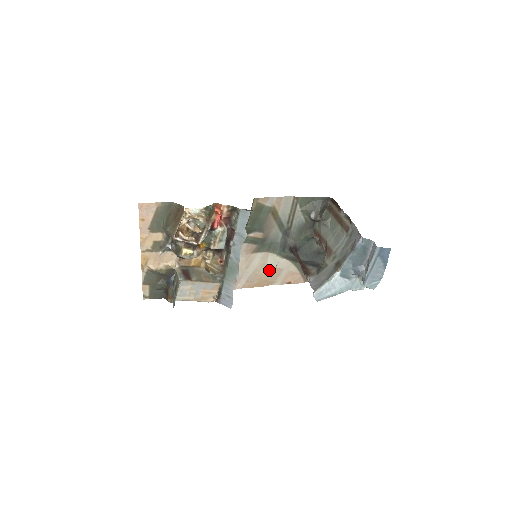
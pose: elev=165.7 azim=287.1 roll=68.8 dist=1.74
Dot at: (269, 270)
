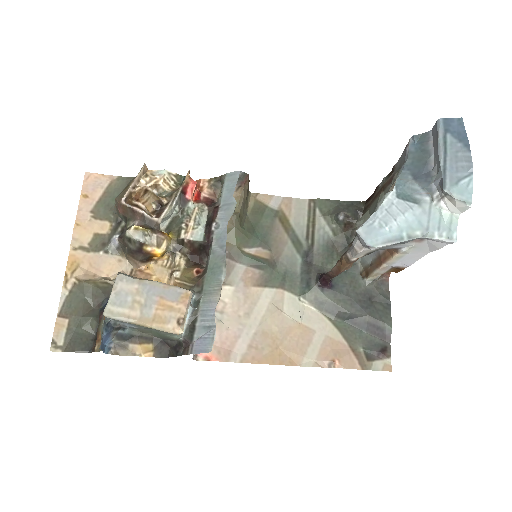
Dot at: (289, 328)
